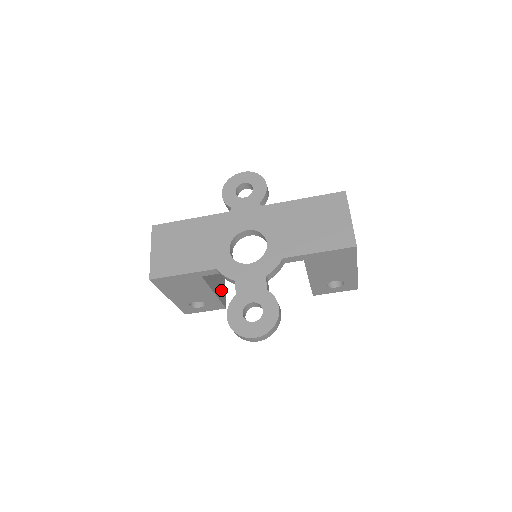
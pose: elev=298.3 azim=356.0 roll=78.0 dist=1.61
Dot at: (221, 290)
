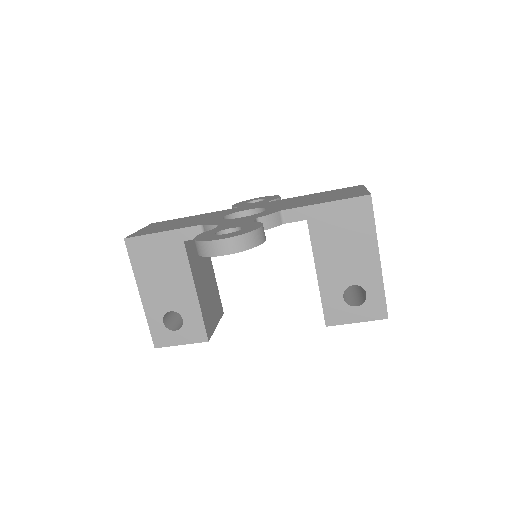
Dot at: (208, 315)
